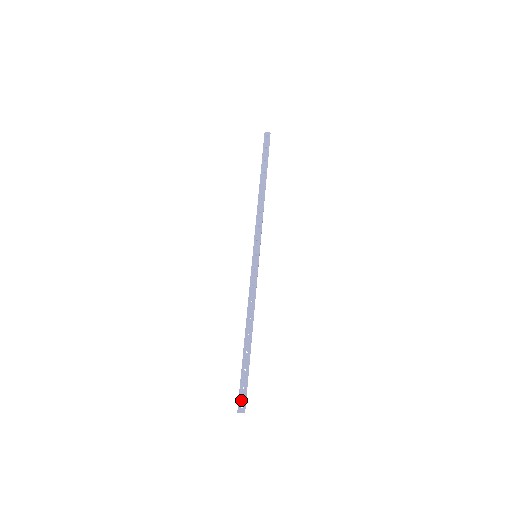
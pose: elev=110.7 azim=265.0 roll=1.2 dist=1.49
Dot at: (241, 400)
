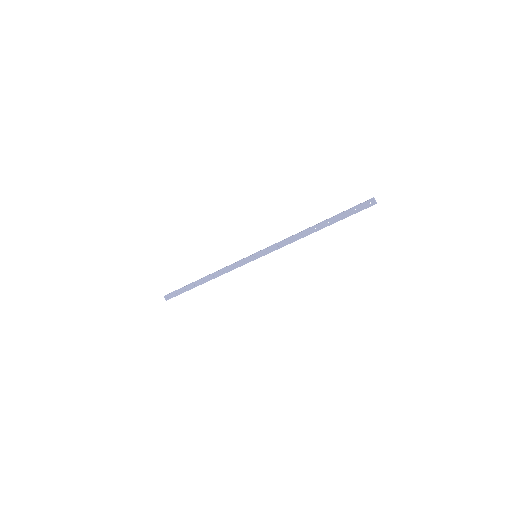
Dot at: (170, 295)
